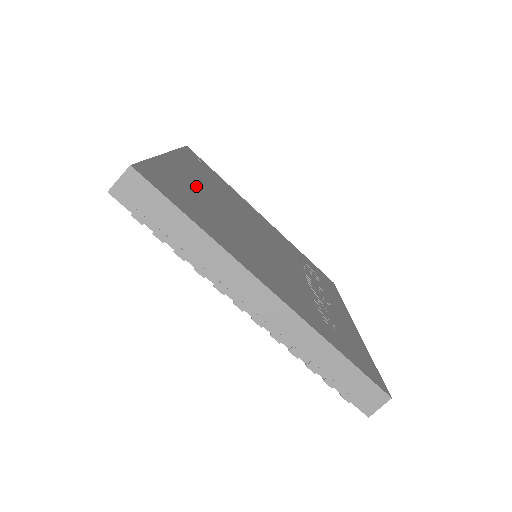
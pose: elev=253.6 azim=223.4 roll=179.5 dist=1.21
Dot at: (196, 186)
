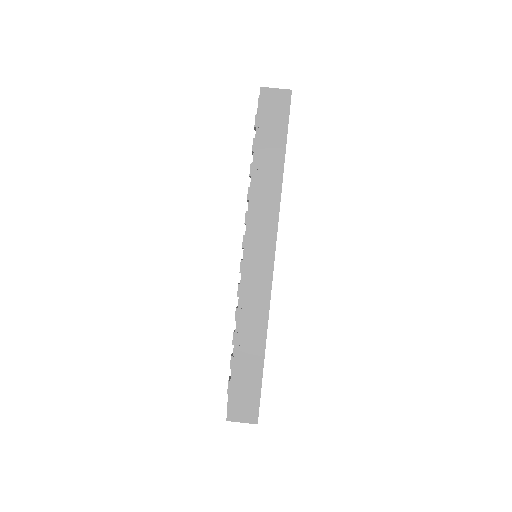
Dot at: occluded
